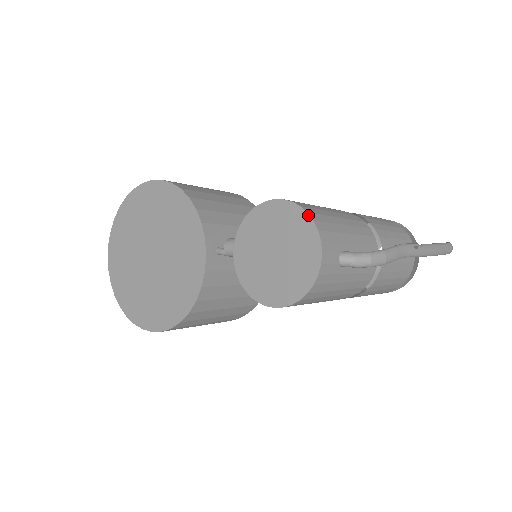
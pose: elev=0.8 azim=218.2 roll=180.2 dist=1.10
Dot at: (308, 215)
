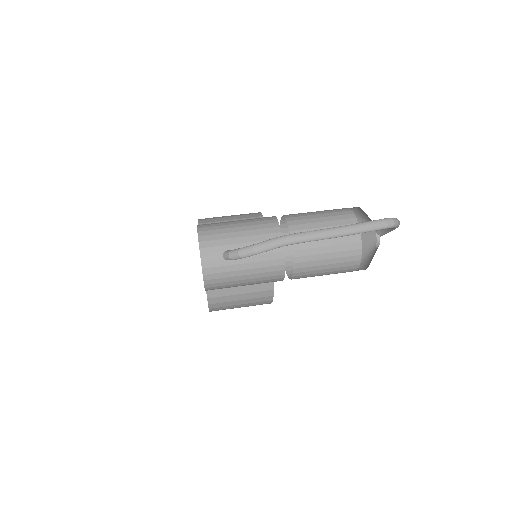
Dot at: occluded
